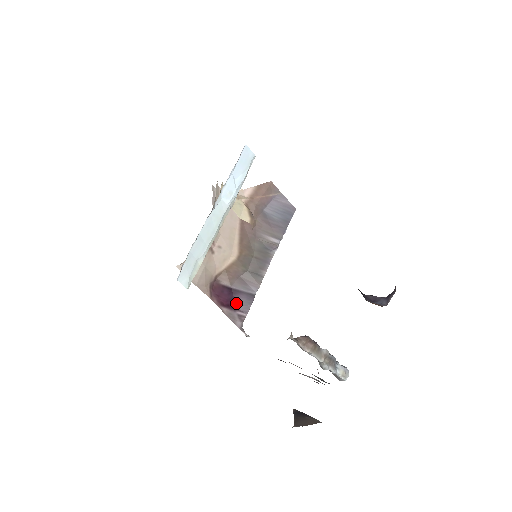
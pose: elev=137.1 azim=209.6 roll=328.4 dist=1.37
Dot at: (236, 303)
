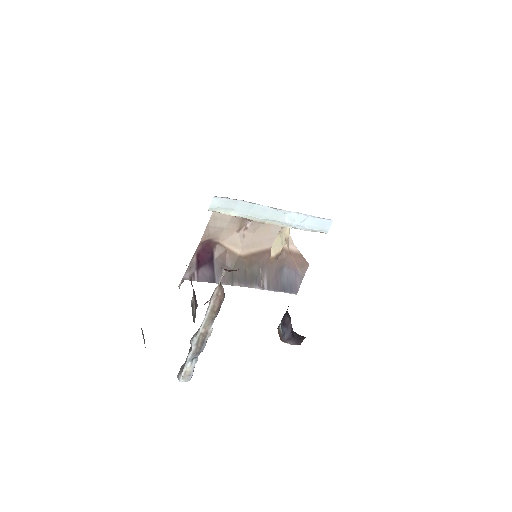
Dot at: (203, 268)
